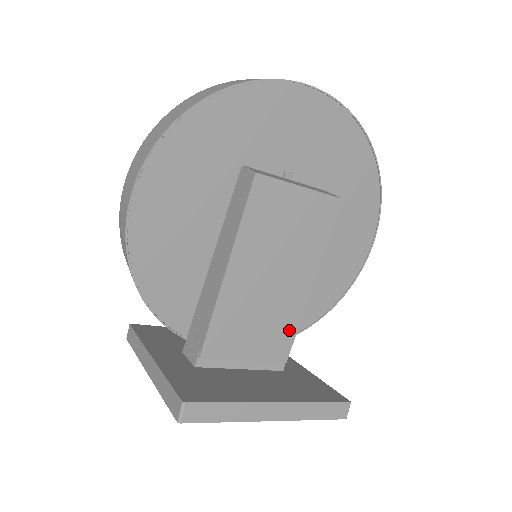
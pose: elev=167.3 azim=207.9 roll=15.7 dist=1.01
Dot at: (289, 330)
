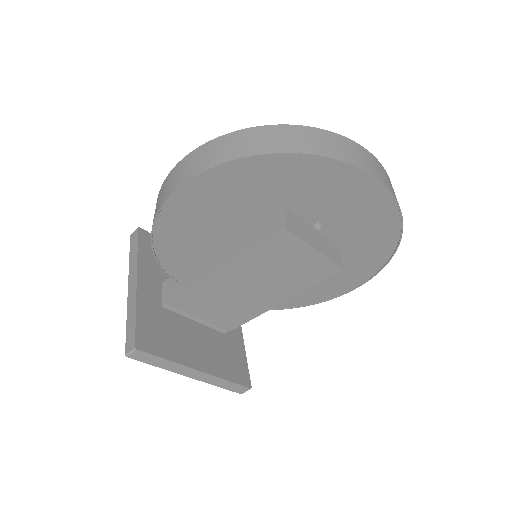
Dot at: (245, 317)
